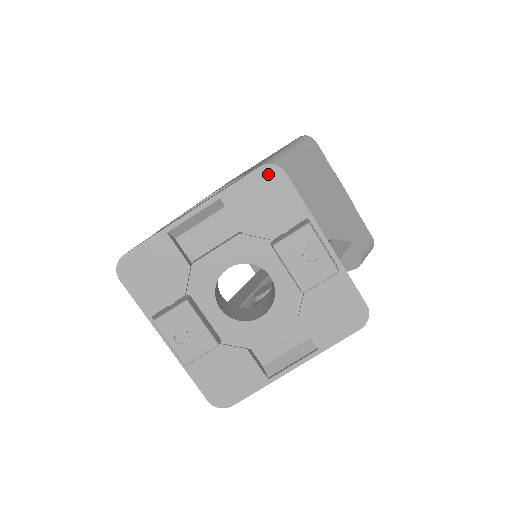
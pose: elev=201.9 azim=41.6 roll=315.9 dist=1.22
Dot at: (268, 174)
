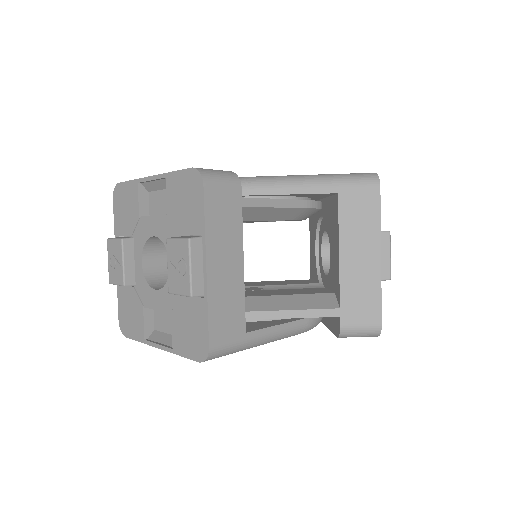
Dot at: (194, 178)
